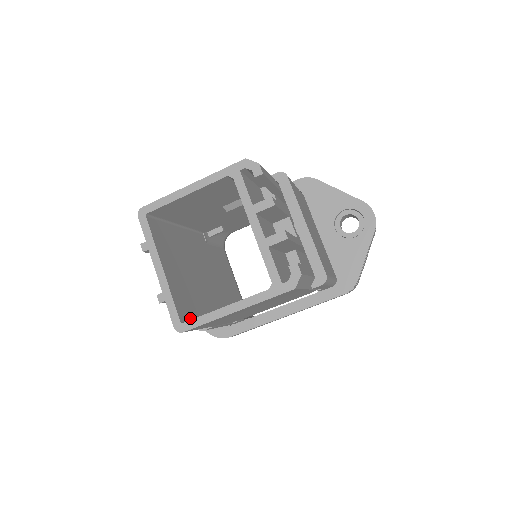
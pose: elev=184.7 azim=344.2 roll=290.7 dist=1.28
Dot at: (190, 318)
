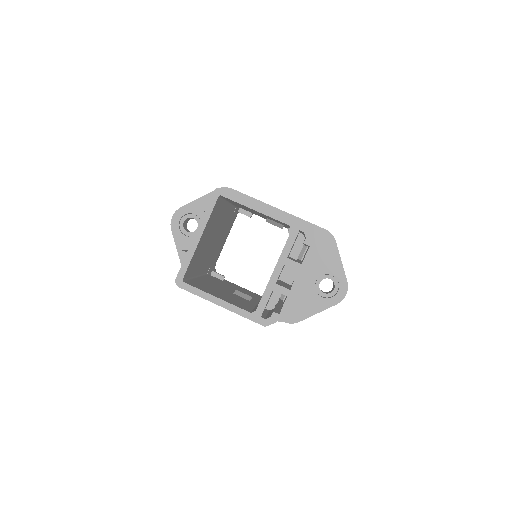
Dot at: (188, 277)
